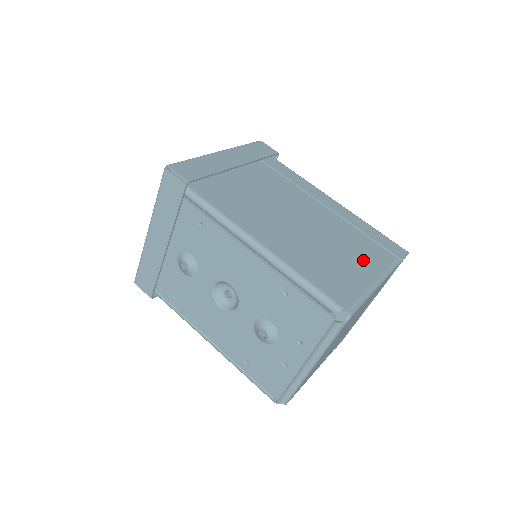
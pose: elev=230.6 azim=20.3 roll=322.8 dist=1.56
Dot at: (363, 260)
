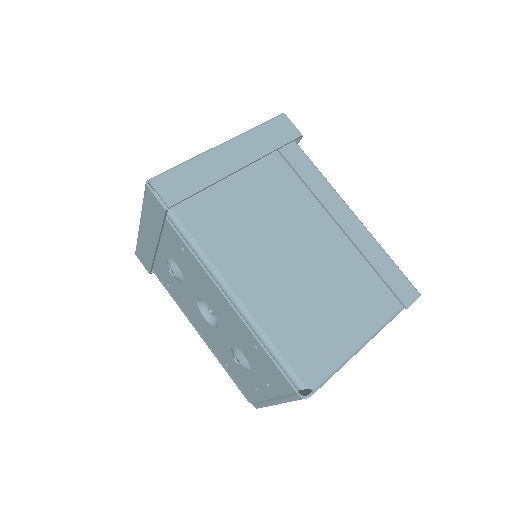
Dot at: (356, 311)
